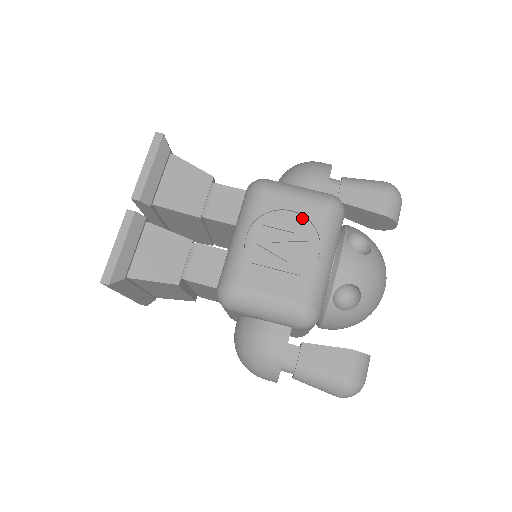
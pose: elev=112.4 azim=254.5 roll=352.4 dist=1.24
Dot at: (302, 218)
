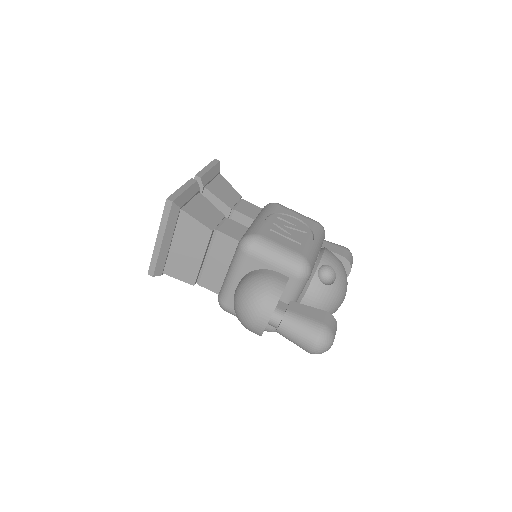
Dot at: (302, 223)
